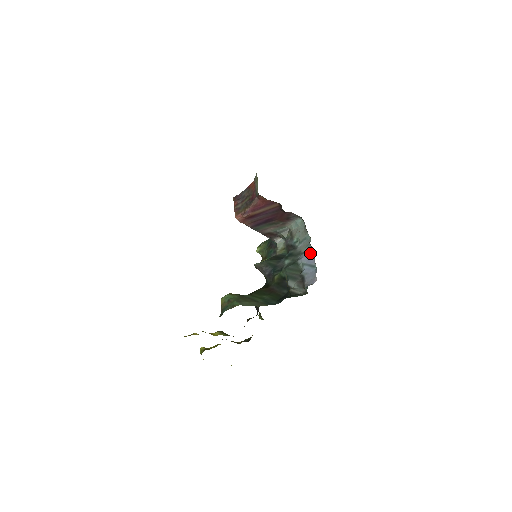
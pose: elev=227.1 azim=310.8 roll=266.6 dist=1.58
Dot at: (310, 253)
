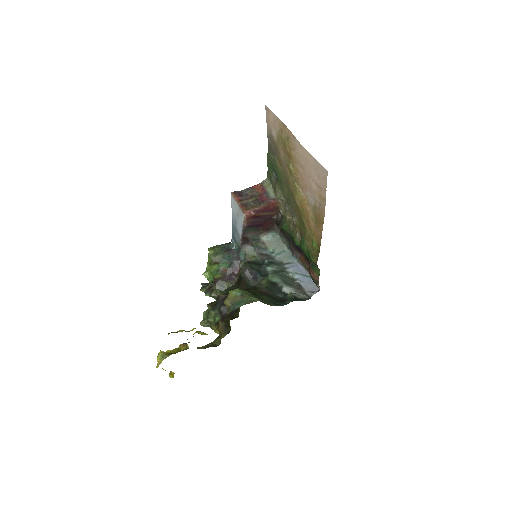
Dot at: (297, 264)
